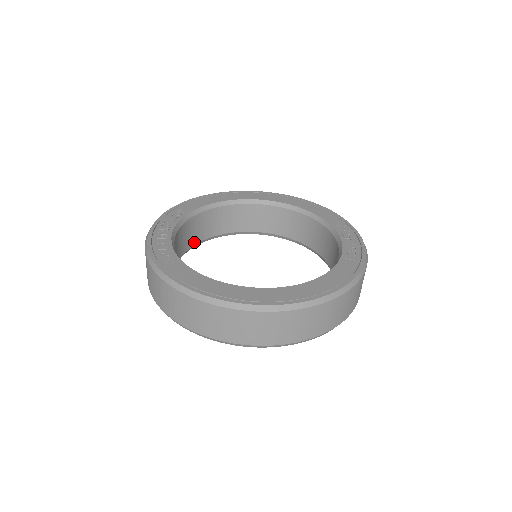
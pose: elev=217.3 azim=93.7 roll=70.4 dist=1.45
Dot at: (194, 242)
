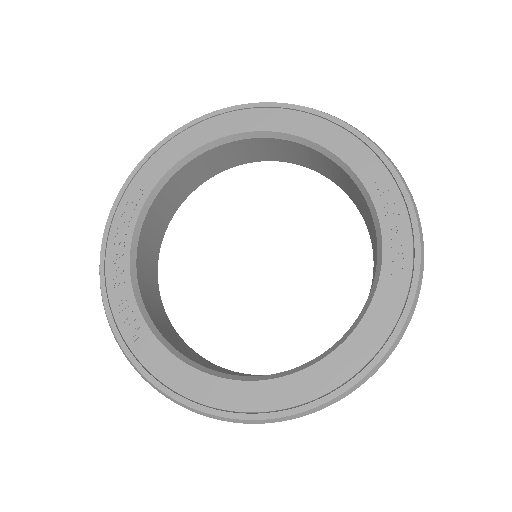
Dot at: (172, 213)
